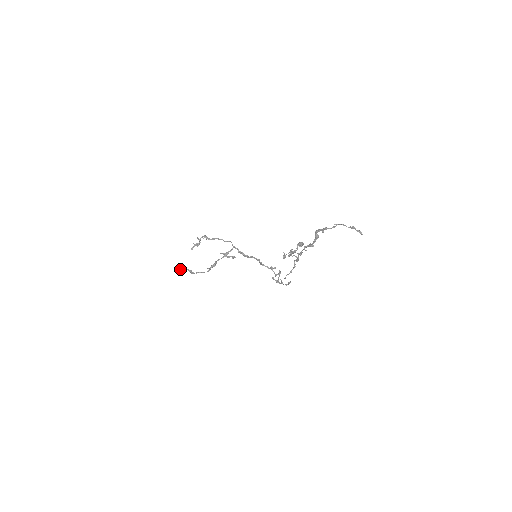
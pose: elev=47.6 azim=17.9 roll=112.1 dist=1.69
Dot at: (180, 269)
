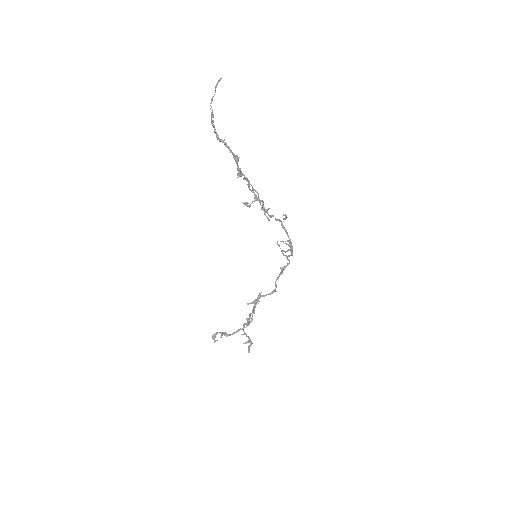
Dot at: occluded
